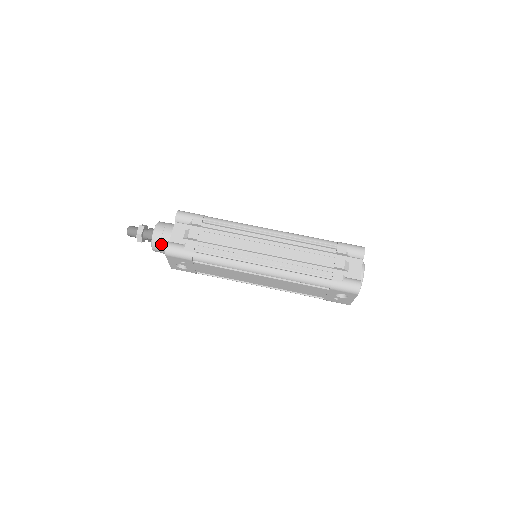
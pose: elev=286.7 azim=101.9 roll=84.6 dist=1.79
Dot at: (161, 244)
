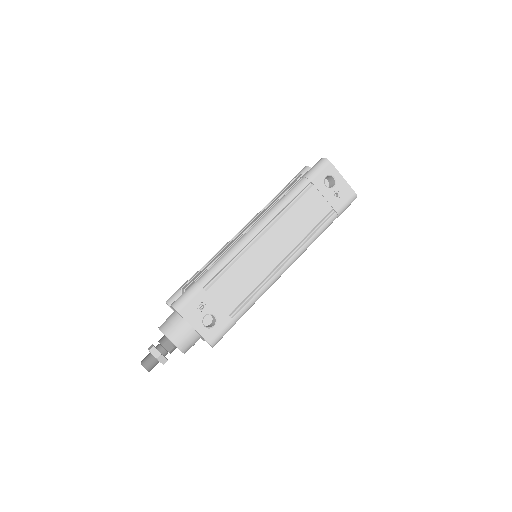
Dot at: (173, 325)
